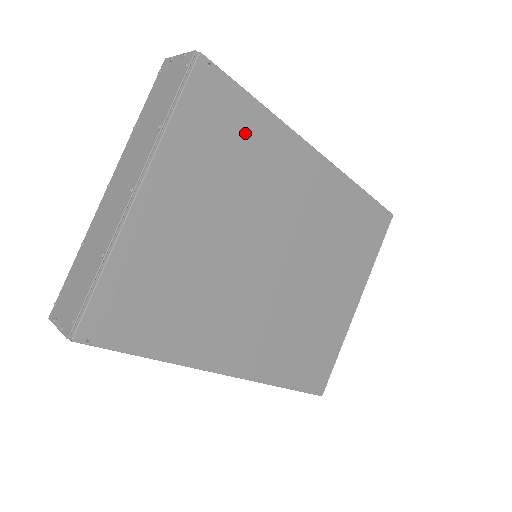
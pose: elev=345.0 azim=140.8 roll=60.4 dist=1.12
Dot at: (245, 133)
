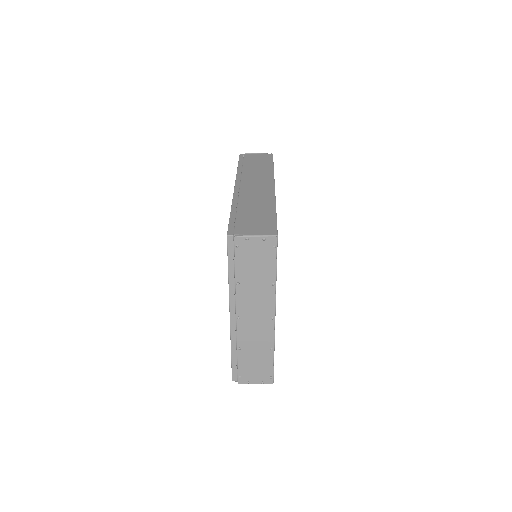
Dot at: occluded
